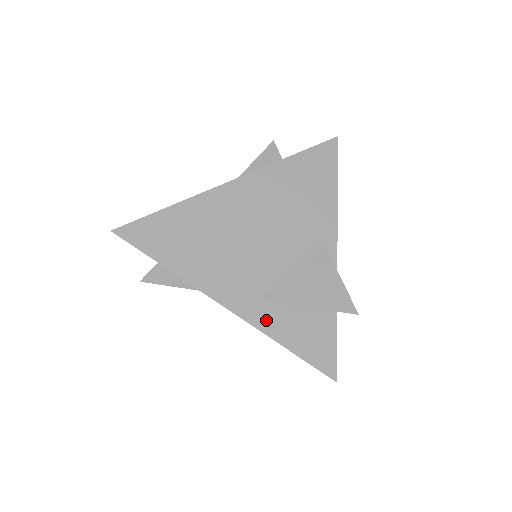
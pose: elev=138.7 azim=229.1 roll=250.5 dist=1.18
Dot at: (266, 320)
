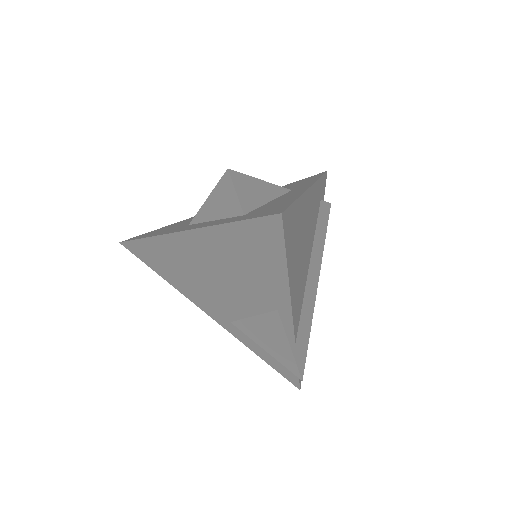
Dot at: (239, 335)
